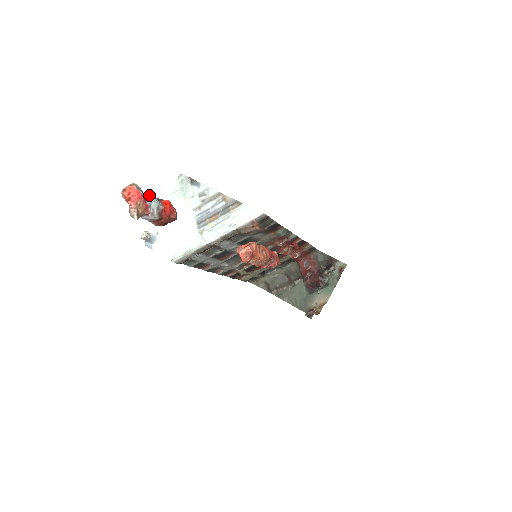
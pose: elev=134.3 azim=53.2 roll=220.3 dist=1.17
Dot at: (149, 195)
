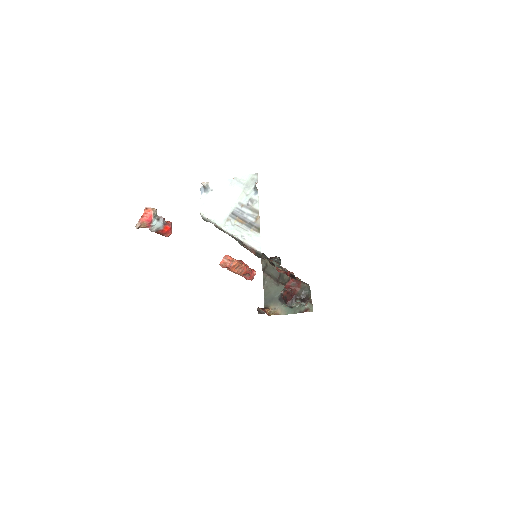
Dot at: (162, 217)
